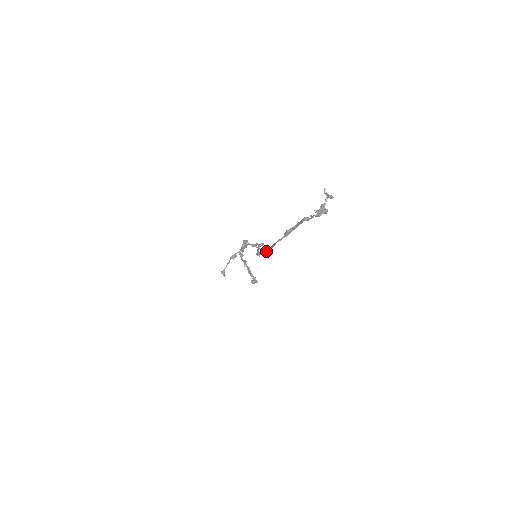
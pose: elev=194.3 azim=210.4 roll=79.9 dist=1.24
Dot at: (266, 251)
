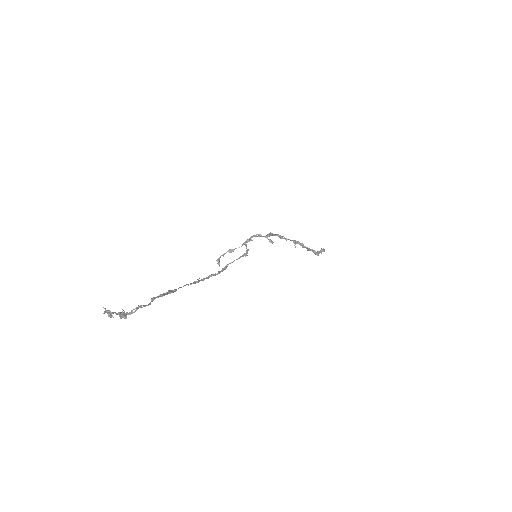
Dot at: (212, 275)
